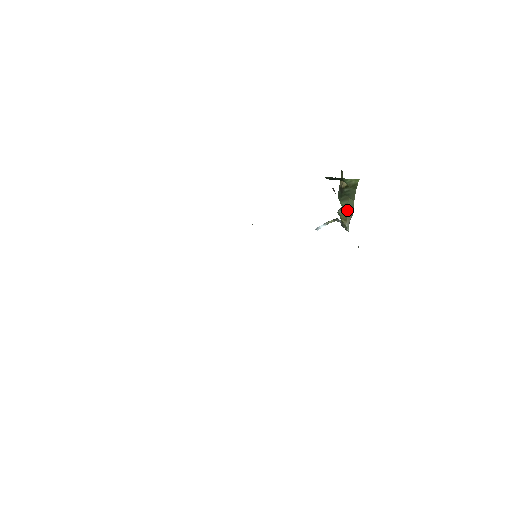
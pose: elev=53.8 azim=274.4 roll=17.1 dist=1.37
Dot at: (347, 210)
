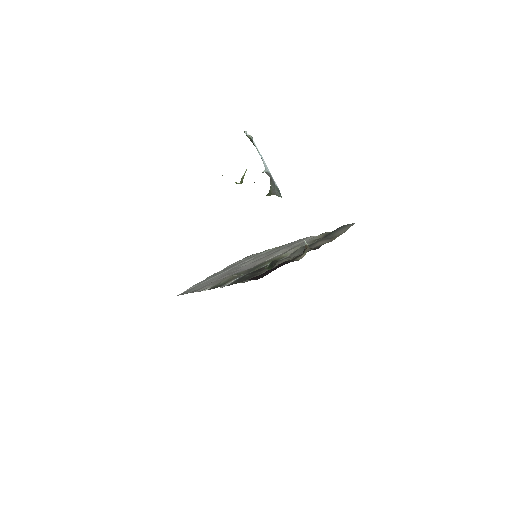
Dot at: occluded
